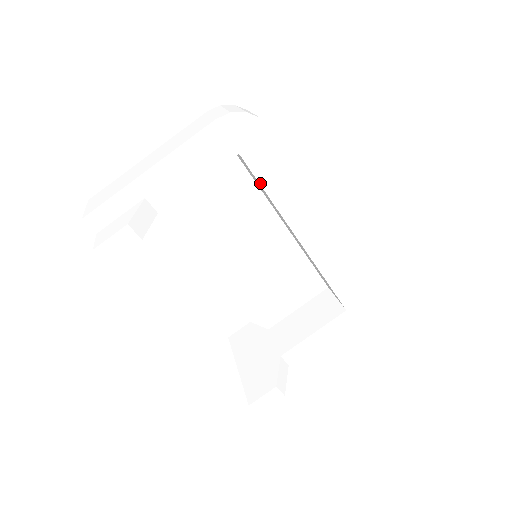
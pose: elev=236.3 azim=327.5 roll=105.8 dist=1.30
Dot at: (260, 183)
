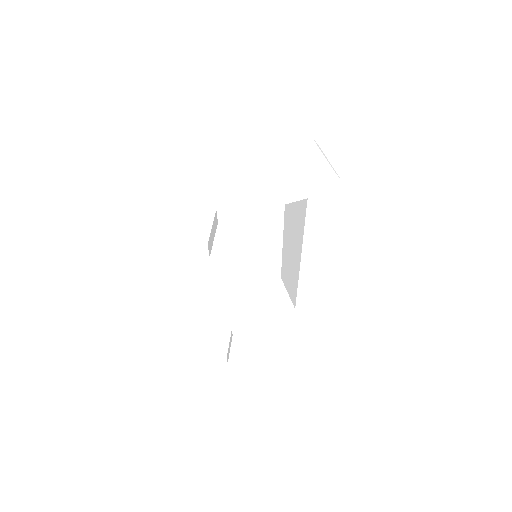
Dot at: (306, 221)
